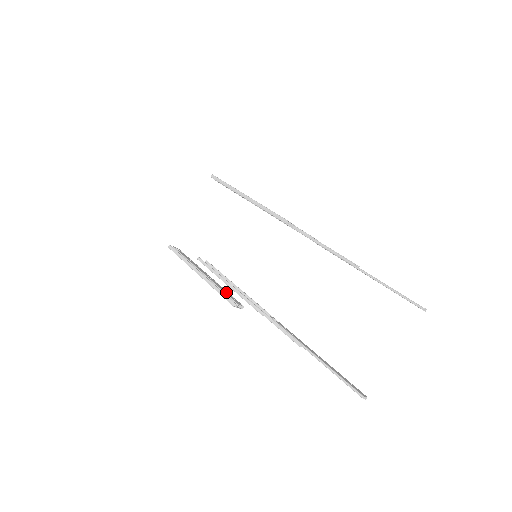
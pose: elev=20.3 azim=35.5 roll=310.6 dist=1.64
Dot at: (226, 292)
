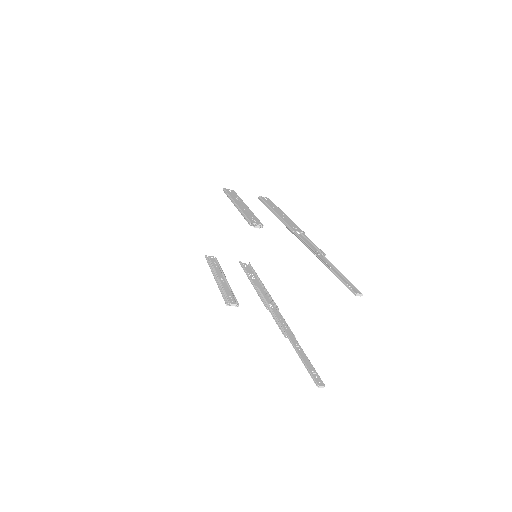
Dot at: (228, 292)
